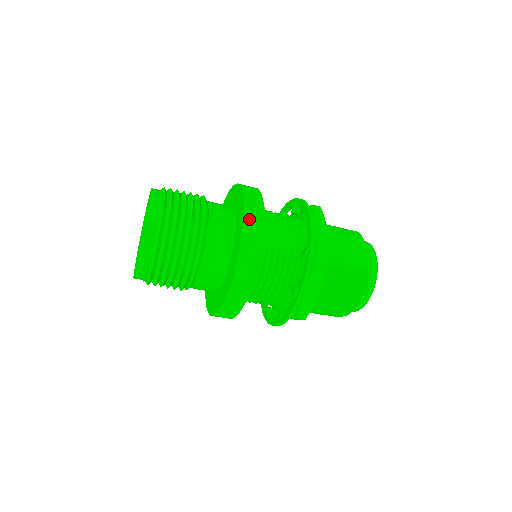
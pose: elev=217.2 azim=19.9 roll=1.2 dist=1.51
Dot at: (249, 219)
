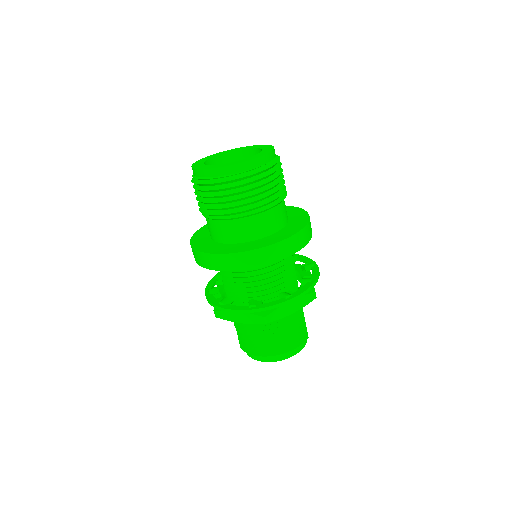
Dot at: (310, 223)
